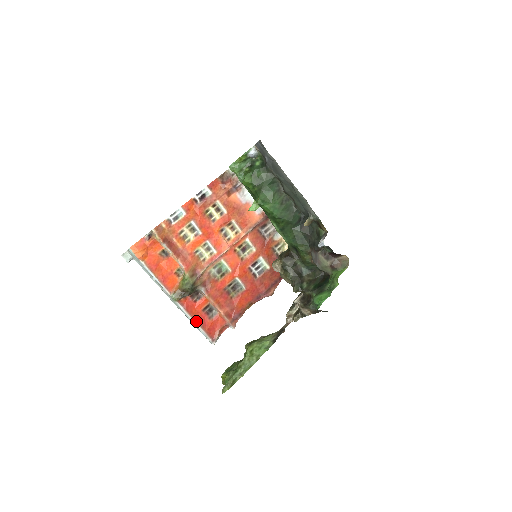
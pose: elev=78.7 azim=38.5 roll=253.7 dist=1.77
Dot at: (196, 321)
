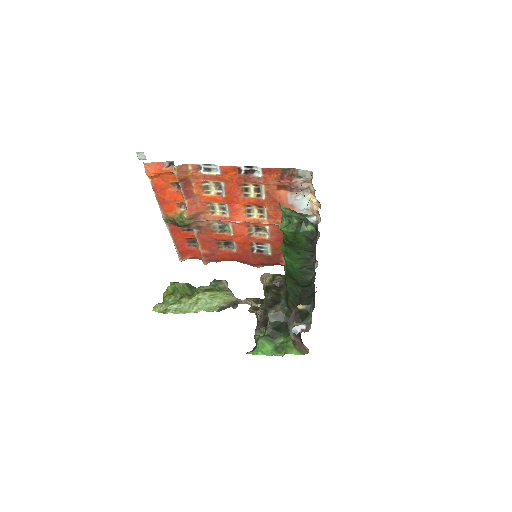
Dot at: (175, 241)
